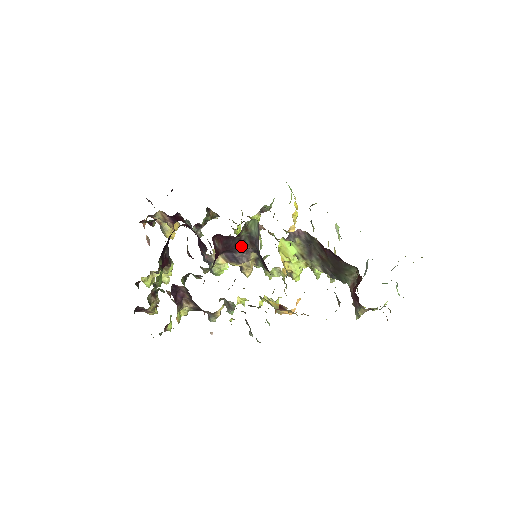
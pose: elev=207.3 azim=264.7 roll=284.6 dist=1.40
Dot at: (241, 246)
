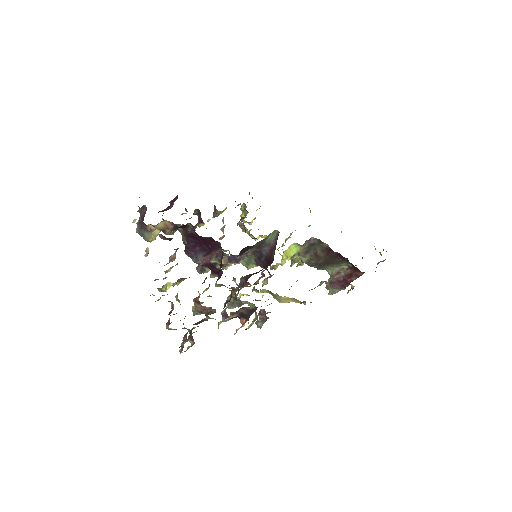
Dot at: (248, 250)
